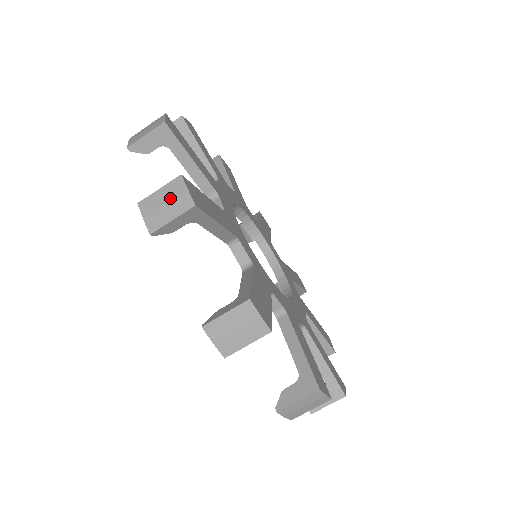
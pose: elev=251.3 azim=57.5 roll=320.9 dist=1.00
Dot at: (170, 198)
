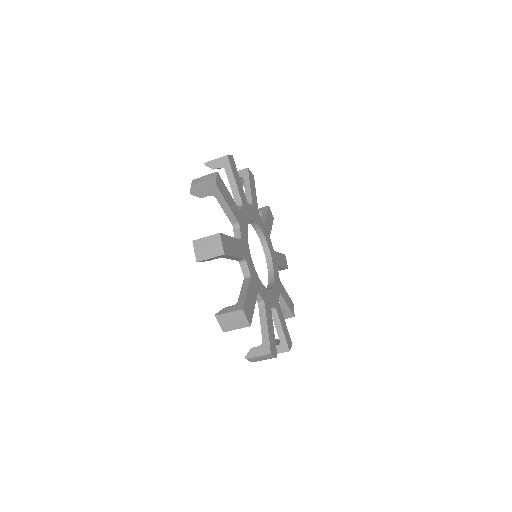
Dot at: (265, 358)
